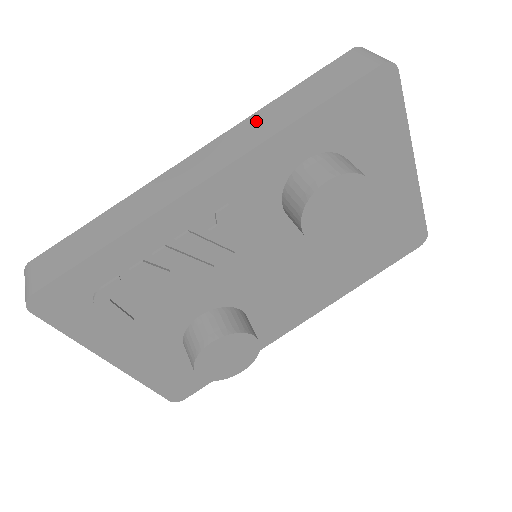
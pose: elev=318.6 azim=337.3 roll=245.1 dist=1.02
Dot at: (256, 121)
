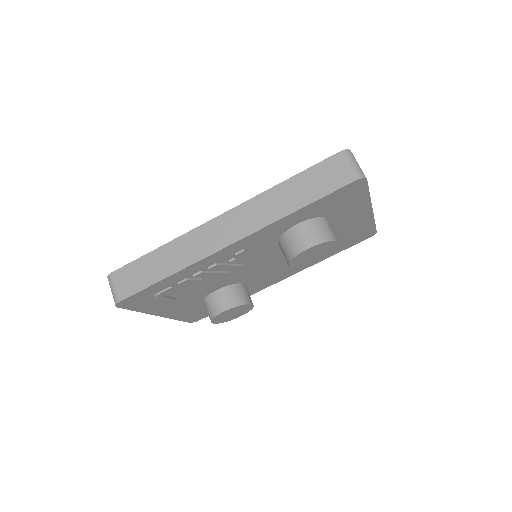
Dot at: (267, 200)
